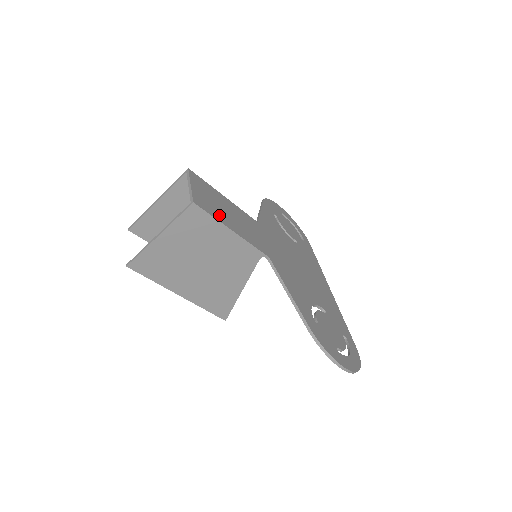
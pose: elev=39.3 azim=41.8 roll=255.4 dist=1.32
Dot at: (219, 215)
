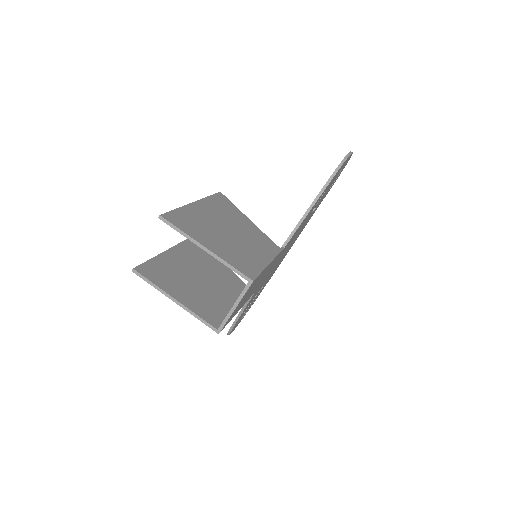
Dot at: (238, 309)
